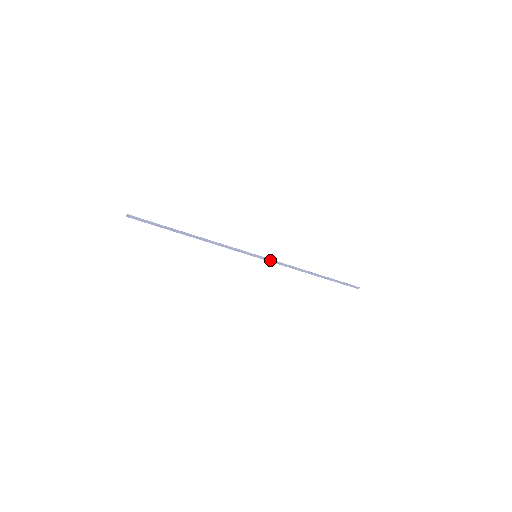
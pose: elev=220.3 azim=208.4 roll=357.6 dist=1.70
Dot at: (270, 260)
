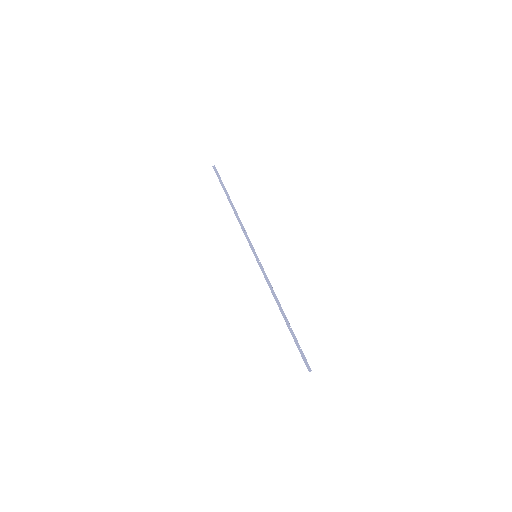
Dot at: (262, 268)
